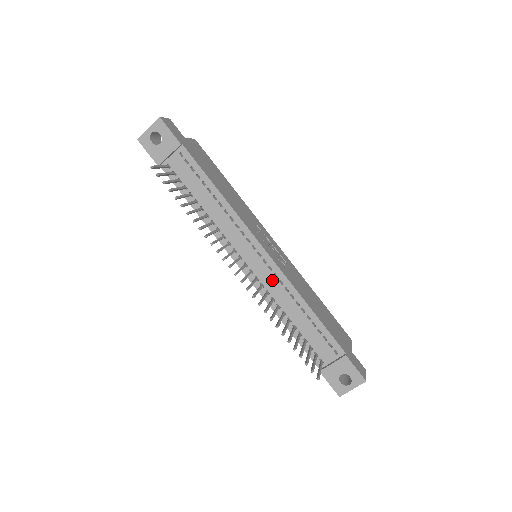
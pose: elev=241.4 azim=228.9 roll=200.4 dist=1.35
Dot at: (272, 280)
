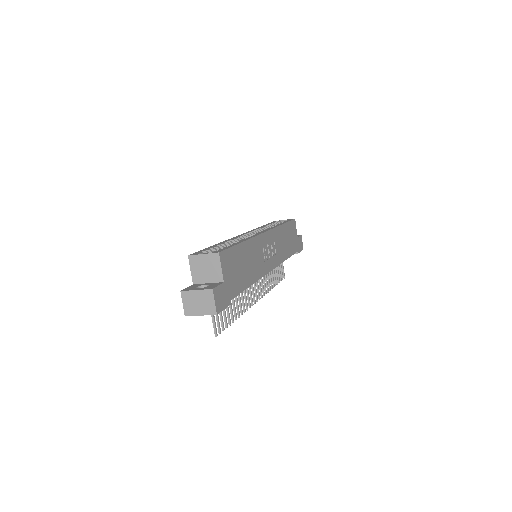
Dot at: occluded
